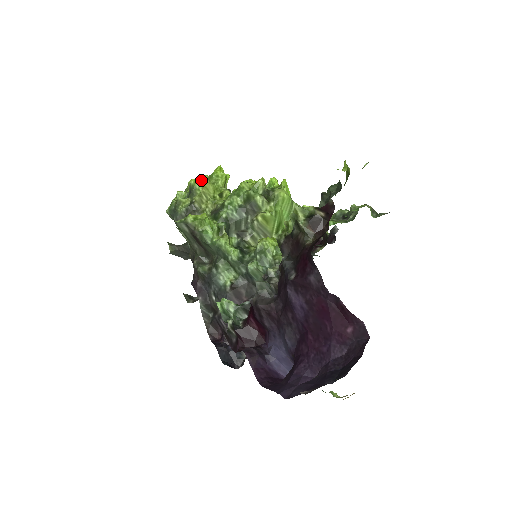
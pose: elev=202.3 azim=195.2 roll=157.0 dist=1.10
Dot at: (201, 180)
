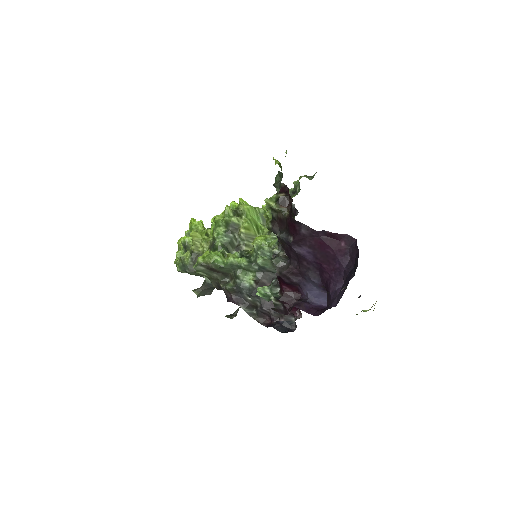
Dot at: (186, 235)
